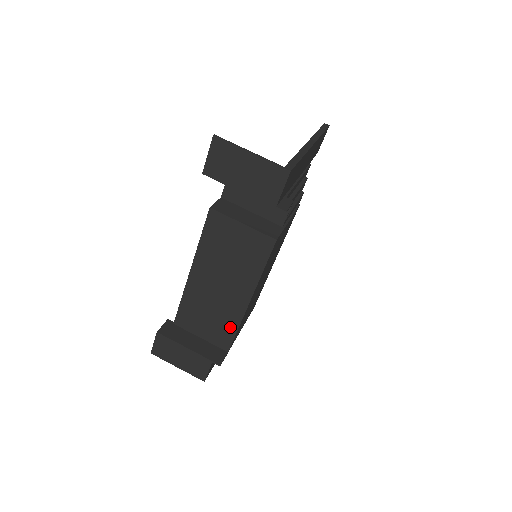
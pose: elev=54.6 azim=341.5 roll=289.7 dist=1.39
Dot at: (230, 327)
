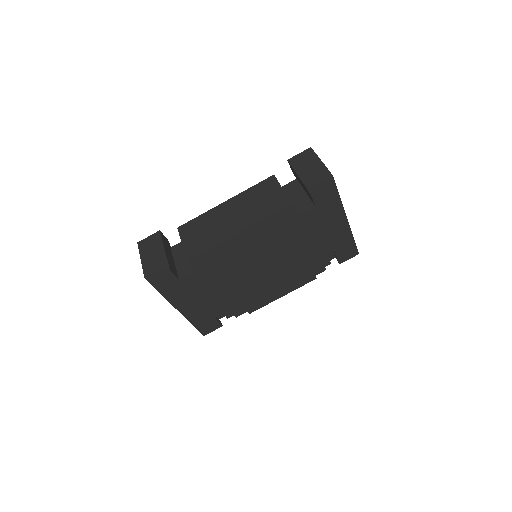
Dot at: (208, 244)
